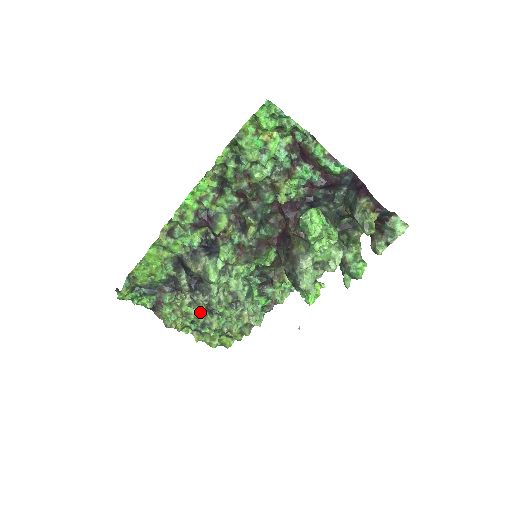
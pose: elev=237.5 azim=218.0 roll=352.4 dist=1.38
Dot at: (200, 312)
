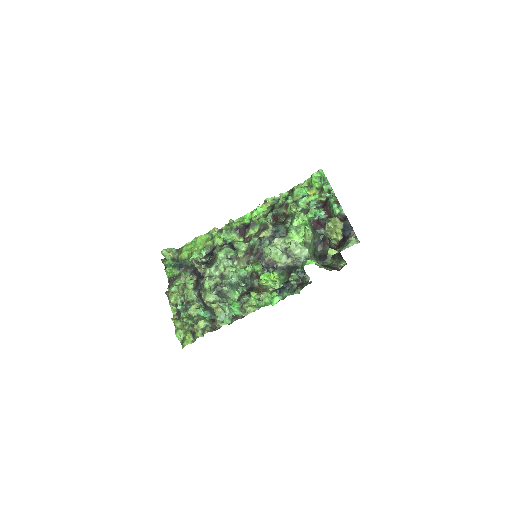
Dot at: (193, 291)
